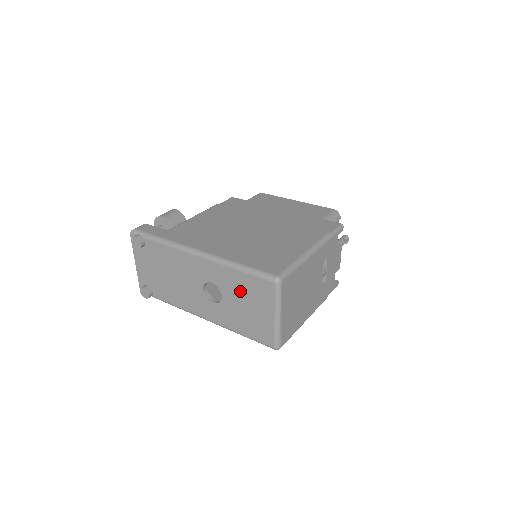
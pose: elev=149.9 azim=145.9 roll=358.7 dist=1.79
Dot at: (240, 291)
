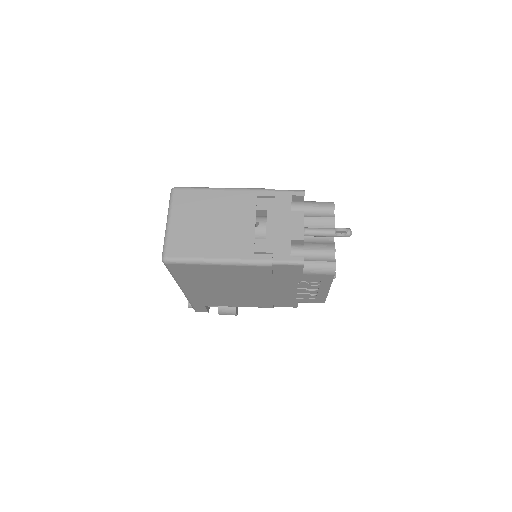
Dot at: occluded
